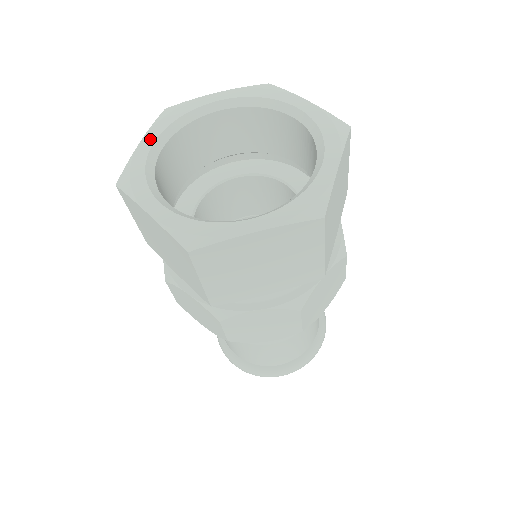
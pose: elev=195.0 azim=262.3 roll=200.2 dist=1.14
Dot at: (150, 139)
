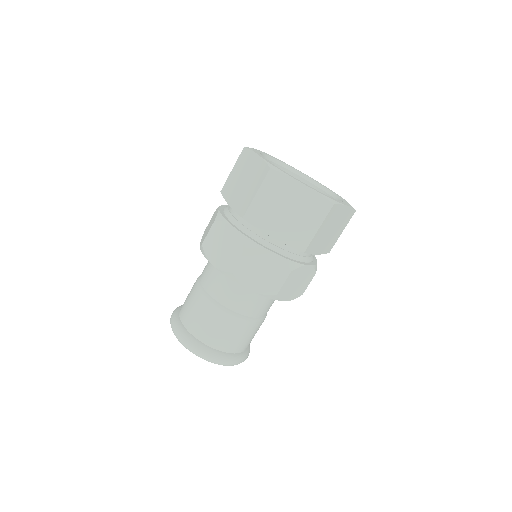
Dot at: (261, 156)
